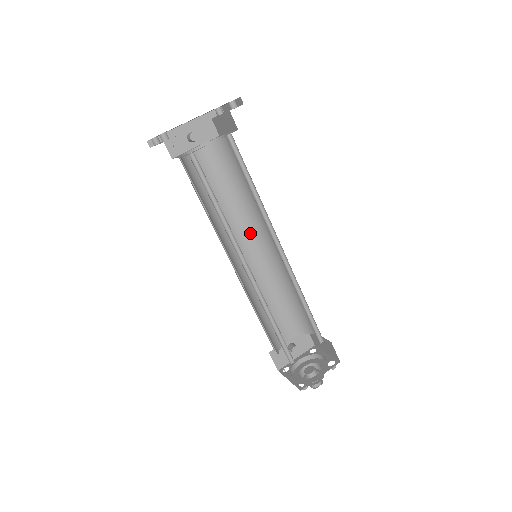
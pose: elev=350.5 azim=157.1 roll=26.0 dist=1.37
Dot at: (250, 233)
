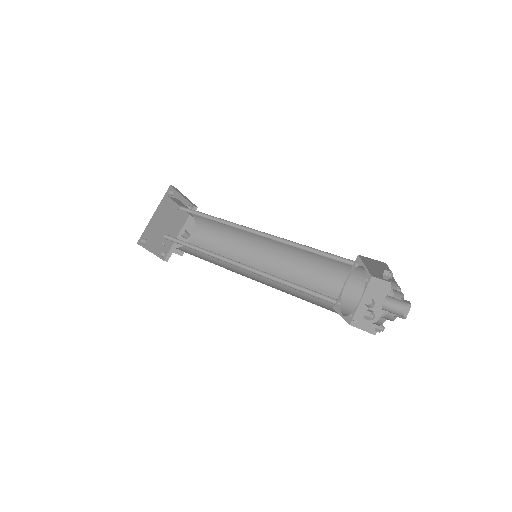
Dot at: (257, 251)
